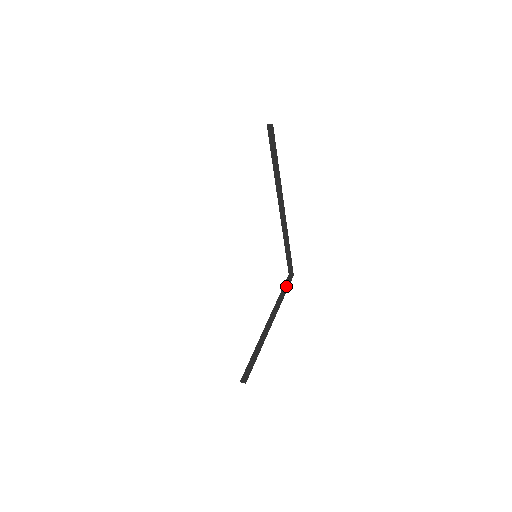
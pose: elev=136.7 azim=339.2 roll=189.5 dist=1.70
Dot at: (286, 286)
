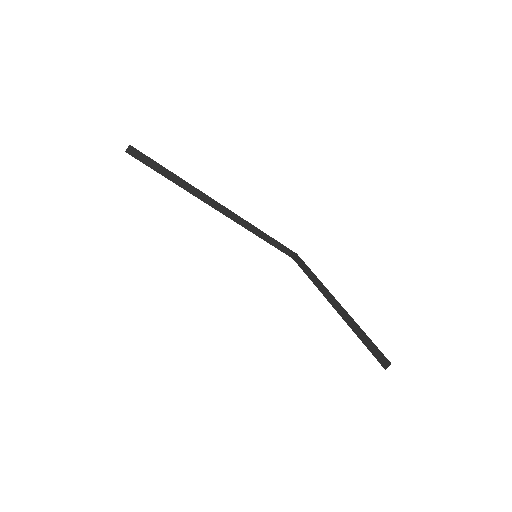
Dot at: (304, 267)
